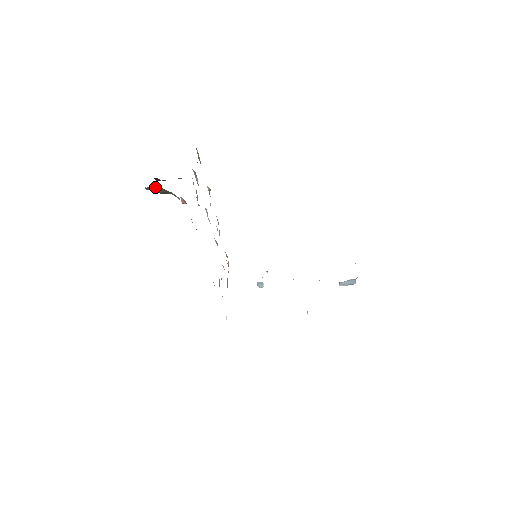
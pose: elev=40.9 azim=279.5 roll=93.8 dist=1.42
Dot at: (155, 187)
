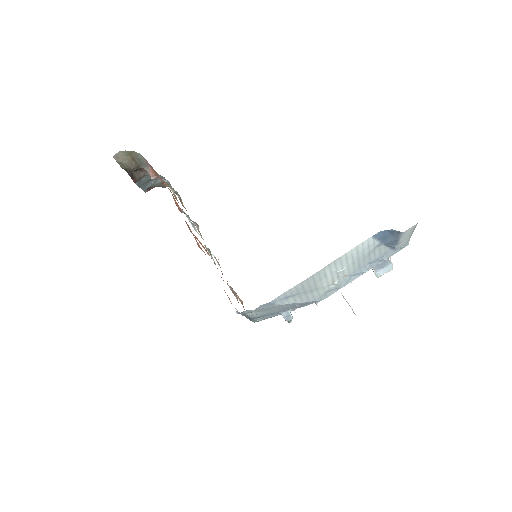
Dot at: (121, 154)
